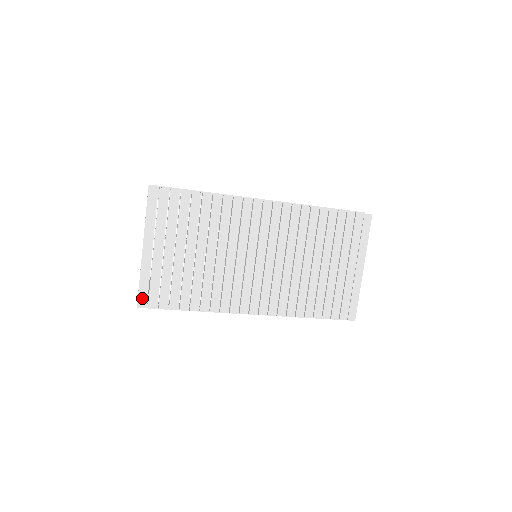
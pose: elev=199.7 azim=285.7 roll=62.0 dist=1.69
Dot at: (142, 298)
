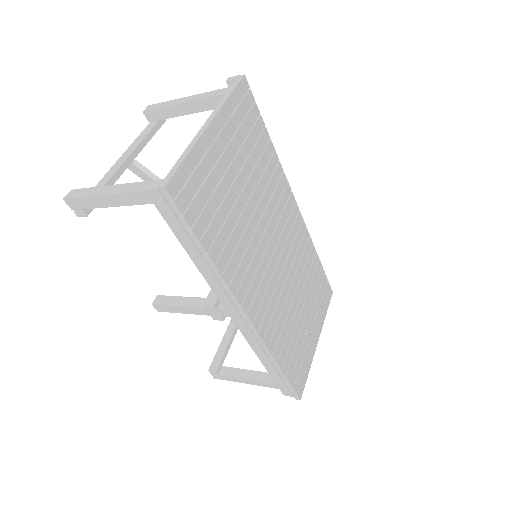
Dot at: (177, 181)
